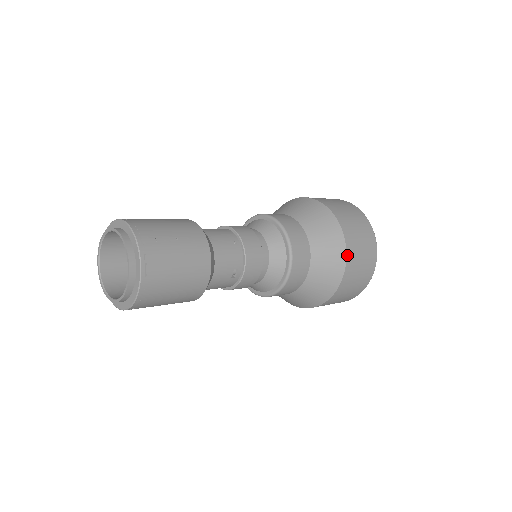
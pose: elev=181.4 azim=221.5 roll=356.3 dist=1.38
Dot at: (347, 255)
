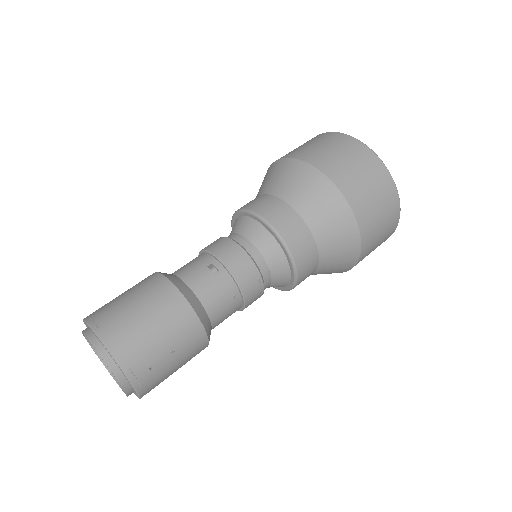
Dot at: (298, 158)
